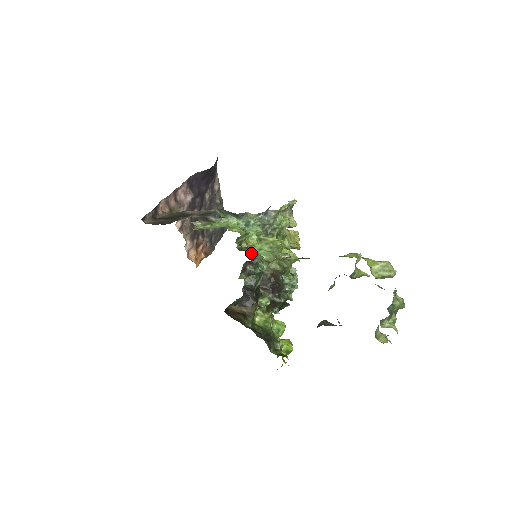
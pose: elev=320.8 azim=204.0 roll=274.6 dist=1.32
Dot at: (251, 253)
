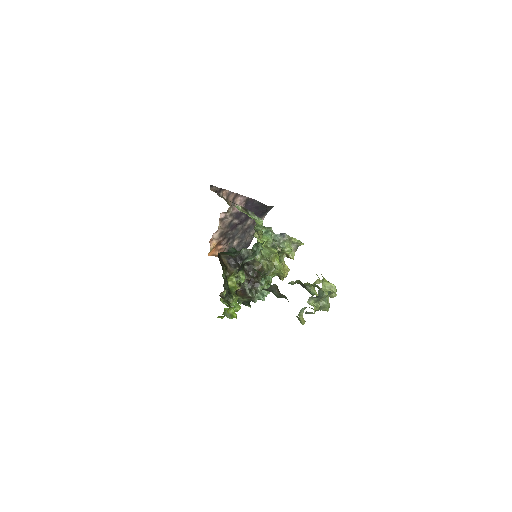
Dot at: occluded
